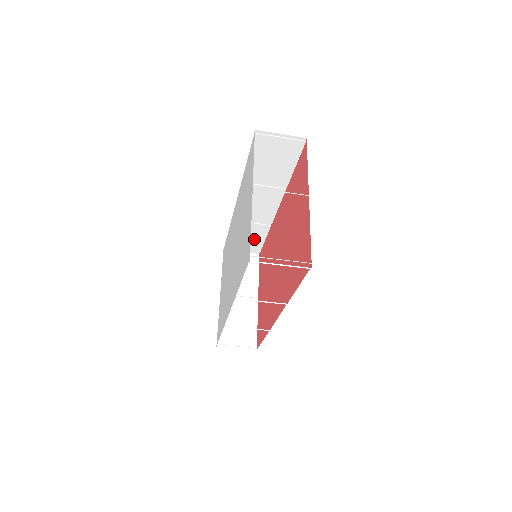
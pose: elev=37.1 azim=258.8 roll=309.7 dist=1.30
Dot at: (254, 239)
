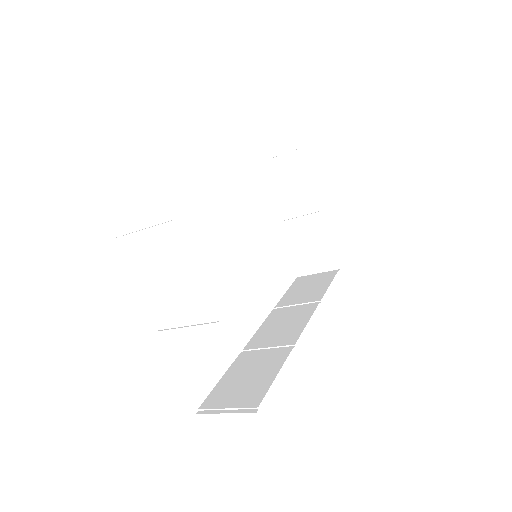
Dot at: occluded
